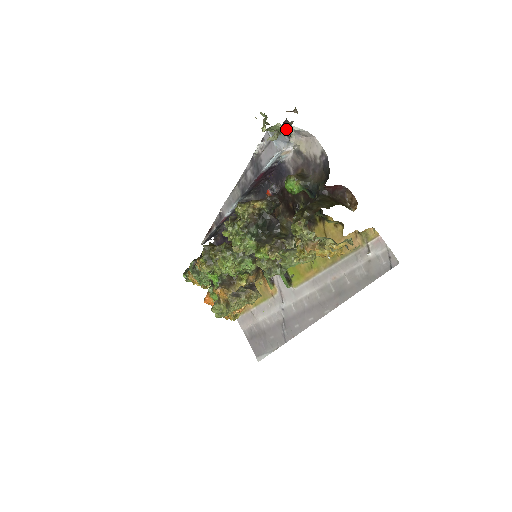
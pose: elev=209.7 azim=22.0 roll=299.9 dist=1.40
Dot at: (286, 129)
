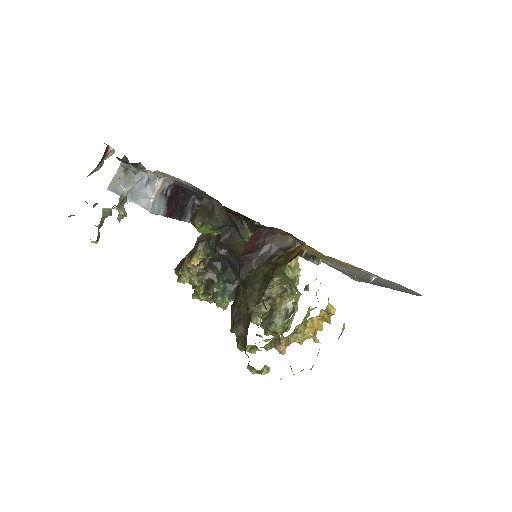
Dot at: (120, 201)
